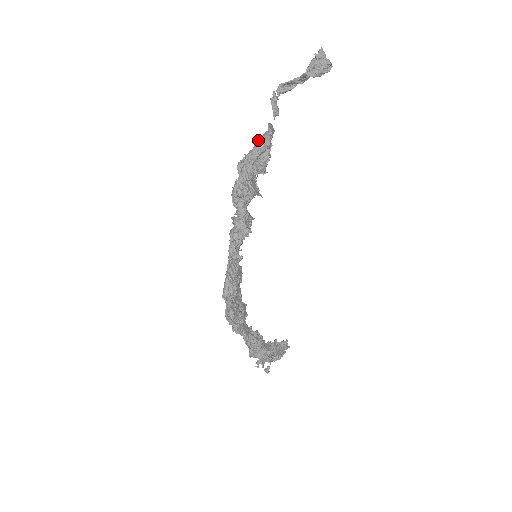
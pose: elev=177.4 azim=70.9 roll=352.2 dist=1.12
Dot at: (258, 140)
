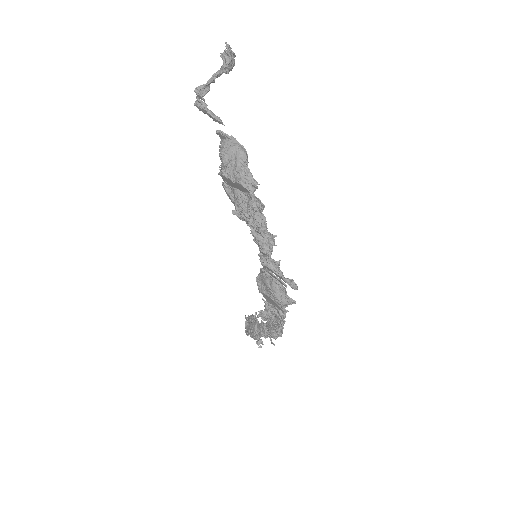
Dot at: (232, 151)
